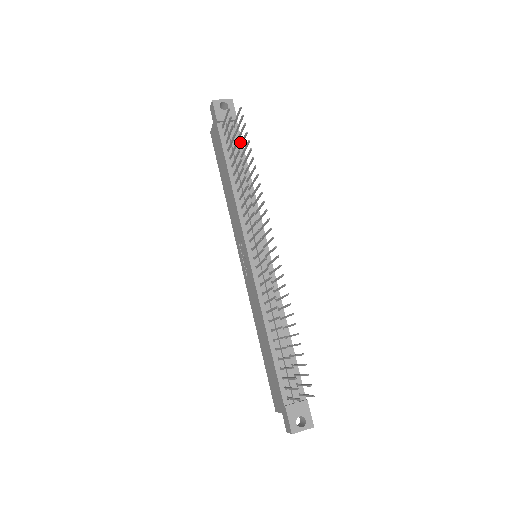
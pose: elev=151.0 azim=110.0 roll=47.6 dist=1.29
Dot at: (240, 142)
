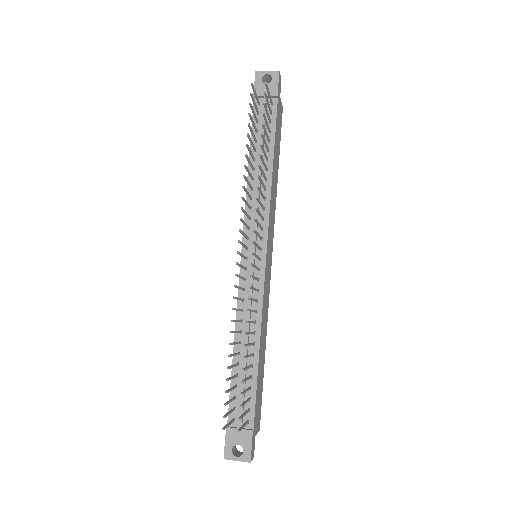
Dot at: (273, 123)
